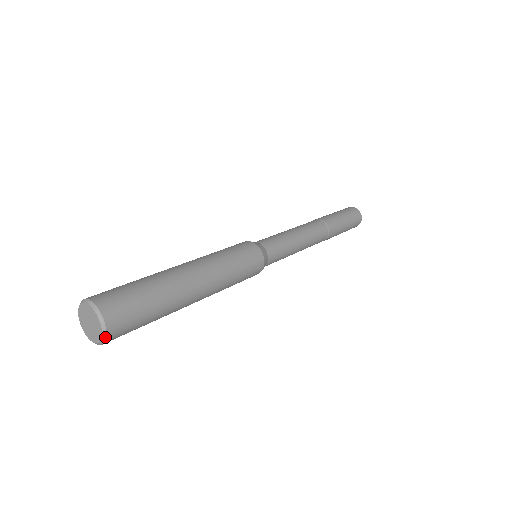
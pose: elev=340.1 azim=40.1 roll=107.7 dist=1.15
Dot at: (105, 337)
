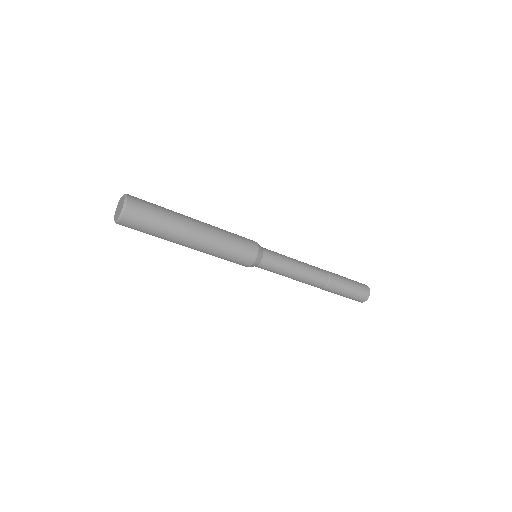
Dot at: (122, 215)
